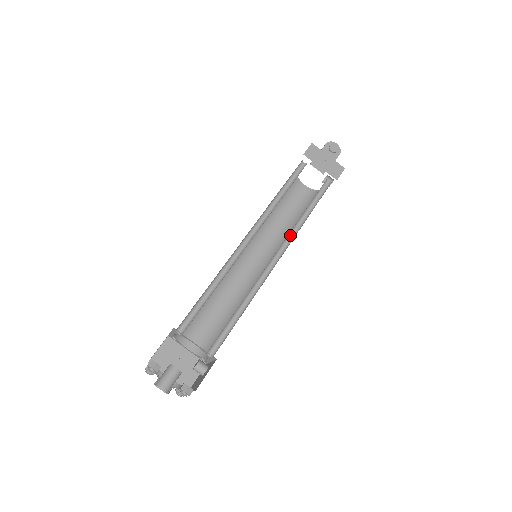
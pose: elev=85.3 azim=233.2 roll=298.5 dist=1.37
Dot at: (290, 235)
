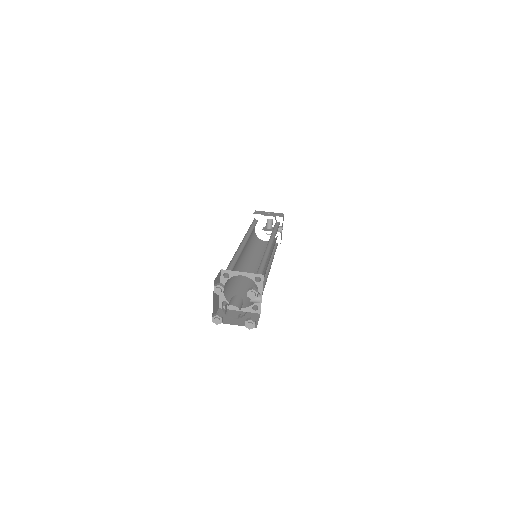
Dot at: (271, 239)
